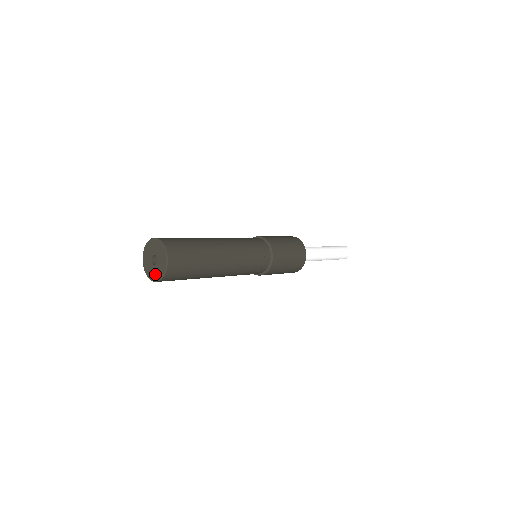
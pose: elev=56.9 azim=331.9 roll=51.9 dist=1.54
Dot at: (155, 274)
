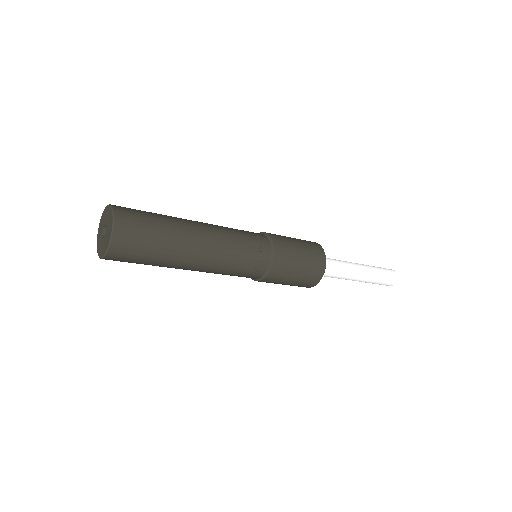
Dot at: (106, 242)
